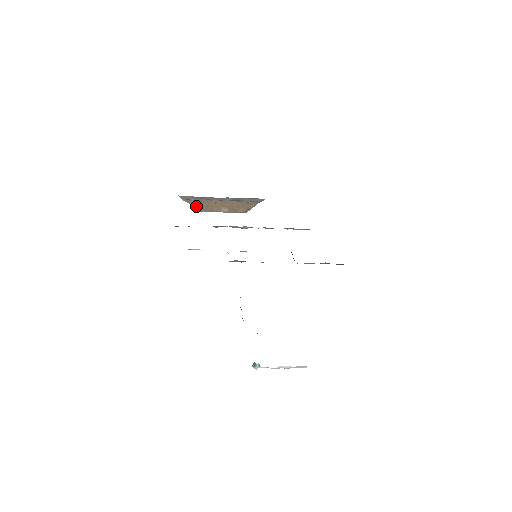
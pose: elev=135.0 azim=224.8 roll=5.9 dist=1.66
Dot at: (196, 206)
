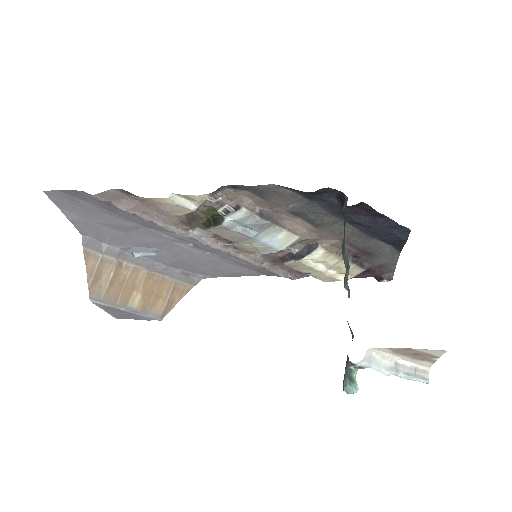
Dot at: (93, 280)
